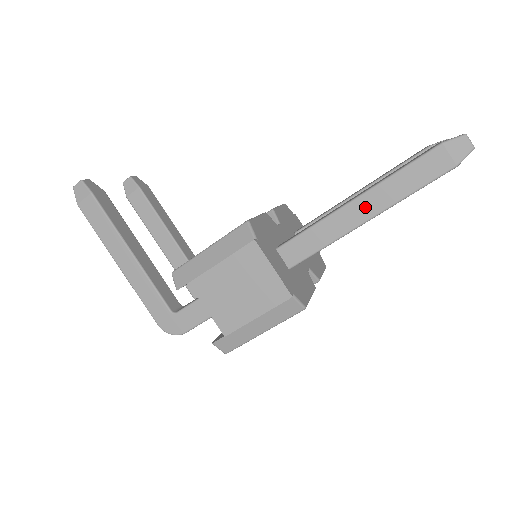
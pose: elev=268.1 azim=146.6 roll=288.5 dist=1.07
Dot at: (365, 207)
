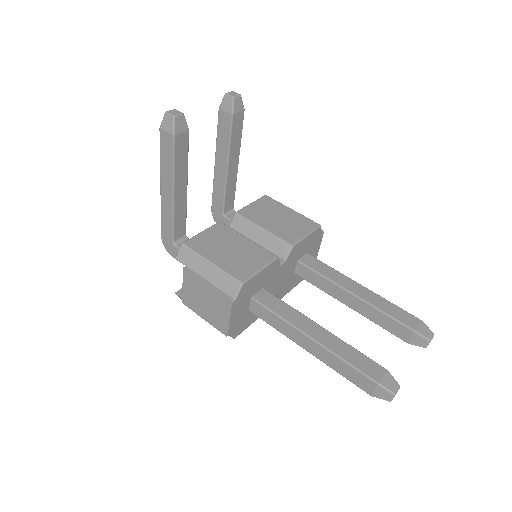
Dot at: (312, 347)
